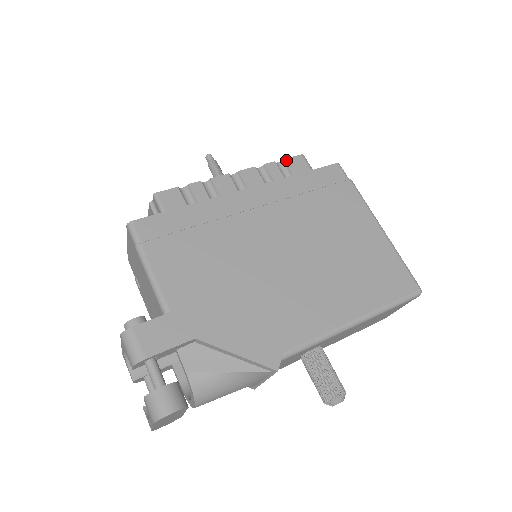
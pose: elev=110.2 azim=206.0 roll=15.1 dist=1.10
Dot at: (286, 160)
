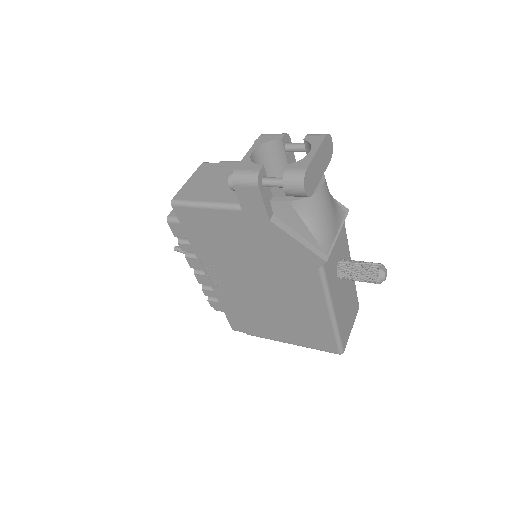
Dot at: occluded
